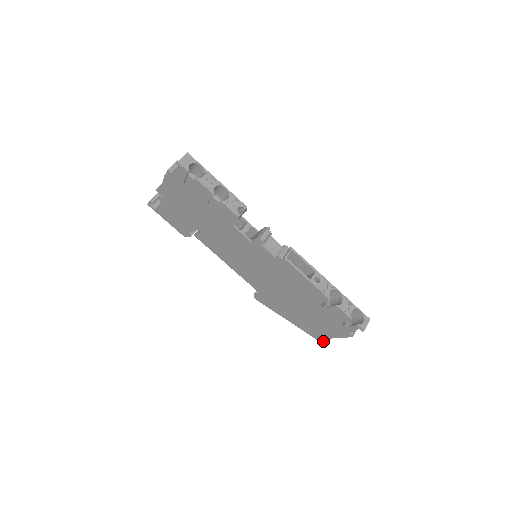
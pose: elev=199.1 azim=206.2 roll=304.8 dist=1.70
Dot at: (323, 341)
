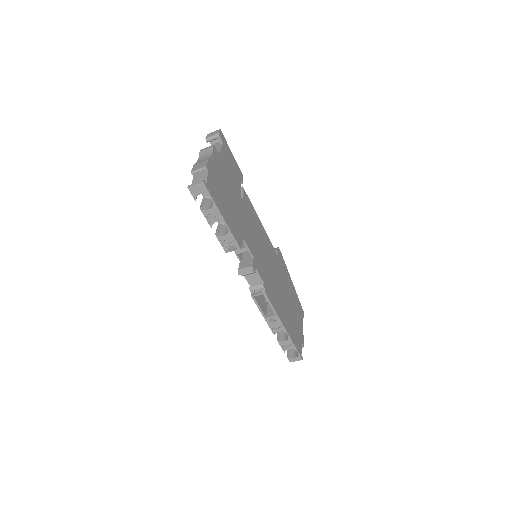
Dot at: occluded
